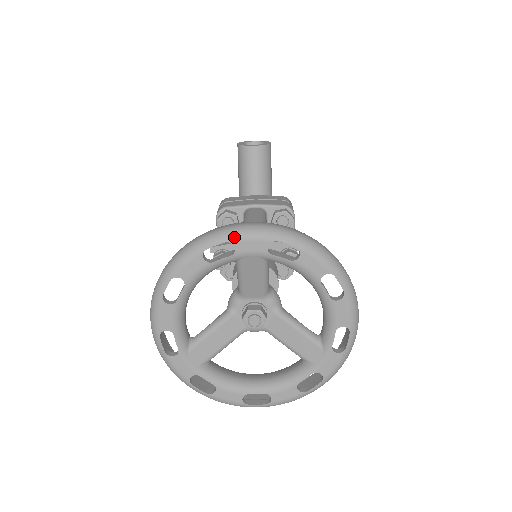
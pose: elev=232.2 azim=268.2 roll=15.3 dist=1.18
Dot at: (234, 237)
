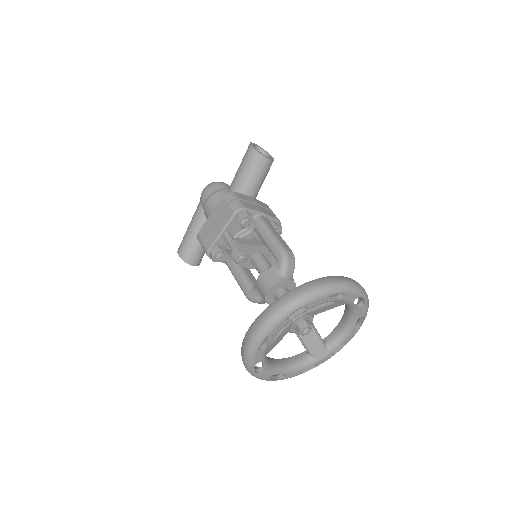
Dot at: (348, 291)
